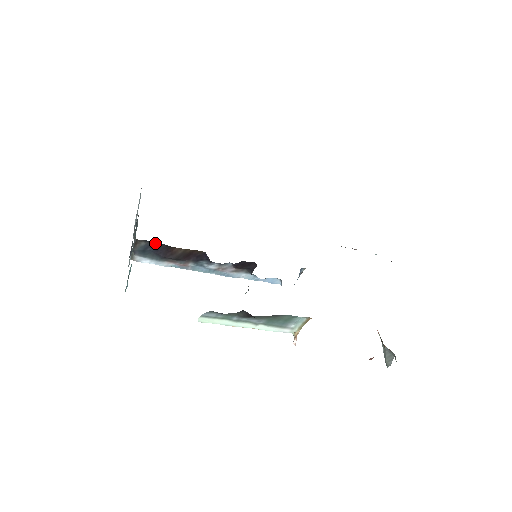
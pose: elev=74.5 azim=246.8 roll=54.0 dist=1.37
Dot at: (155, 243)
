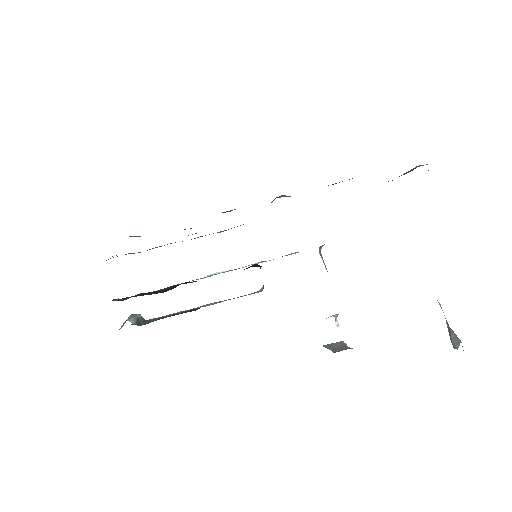
Dot at: occluded
